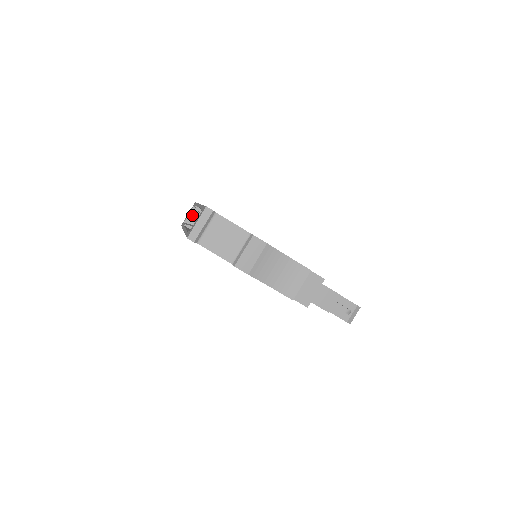
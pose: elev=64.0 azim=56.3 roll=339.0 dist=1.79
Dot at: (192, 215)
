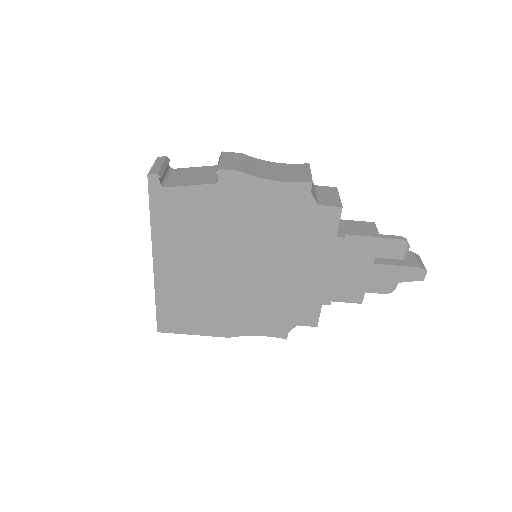
Dot at: occluded
